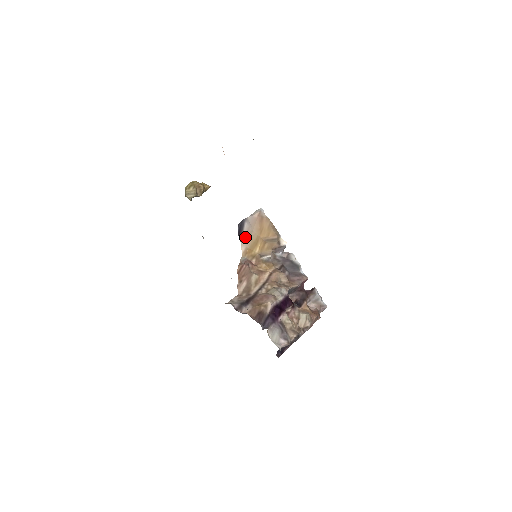
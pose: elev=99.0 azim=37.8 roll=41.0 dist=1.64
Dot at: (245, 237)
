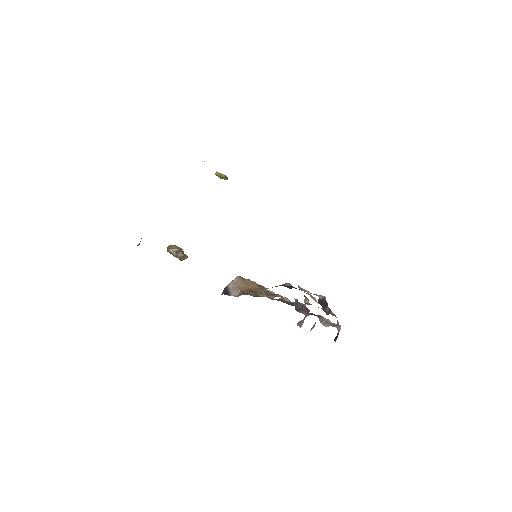
Dot at: (233, 291)
